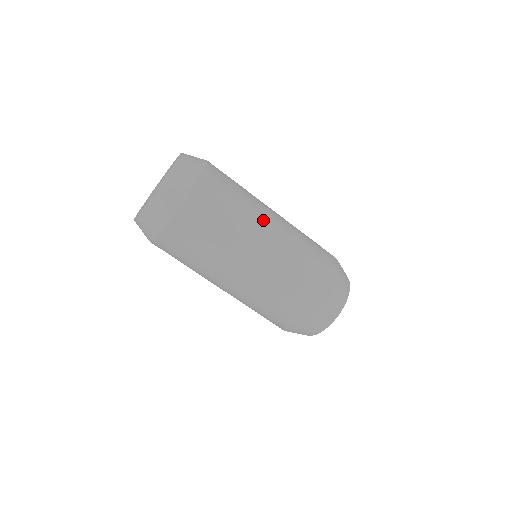
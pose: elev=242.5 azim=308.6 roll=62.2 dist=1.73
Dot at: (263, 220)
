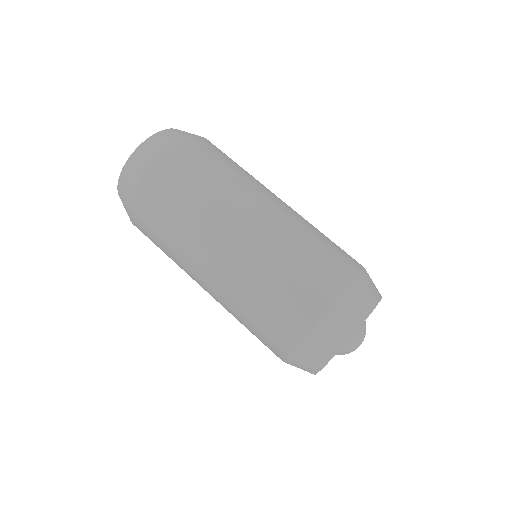
Dot at: (269, 190)
